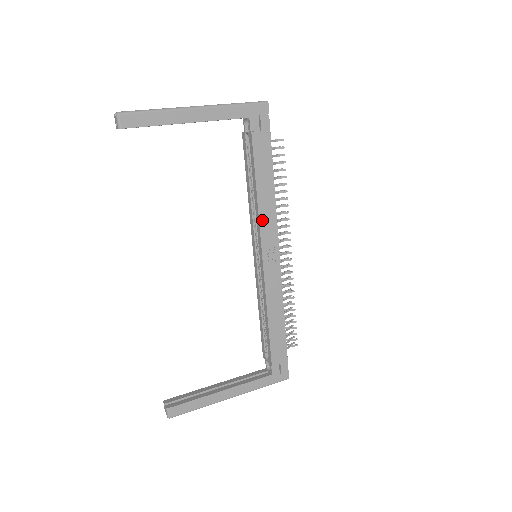
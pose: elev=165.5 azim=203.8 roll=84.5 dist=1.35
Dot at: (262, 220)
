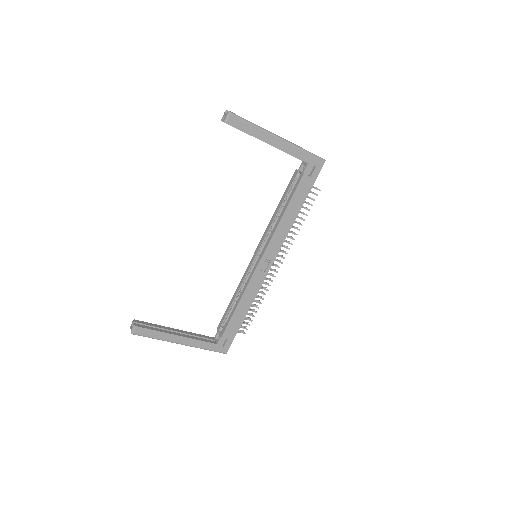
Dot at: (276, 235)
